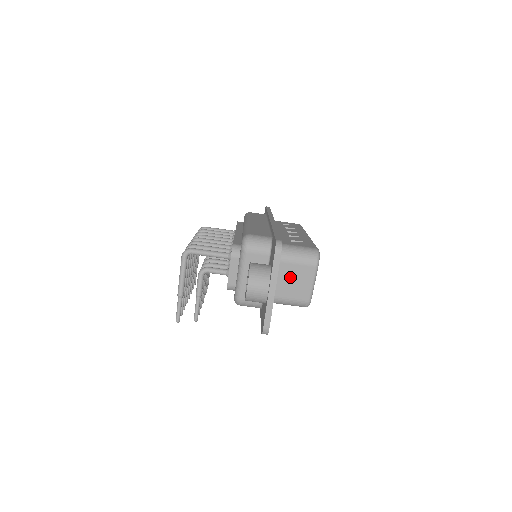
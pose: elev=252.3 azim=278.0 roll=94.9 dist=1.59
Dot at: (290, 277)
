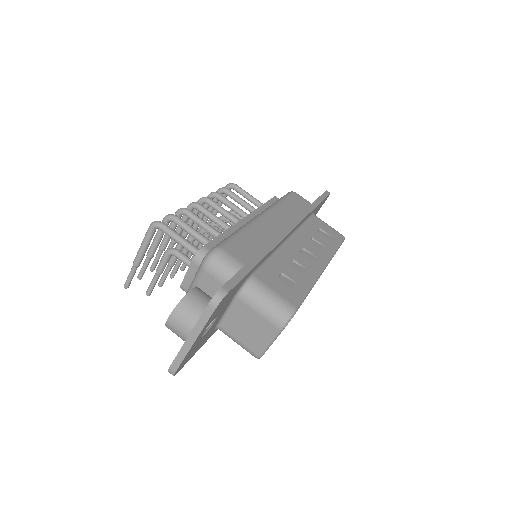
Dot at: (246, 321)
